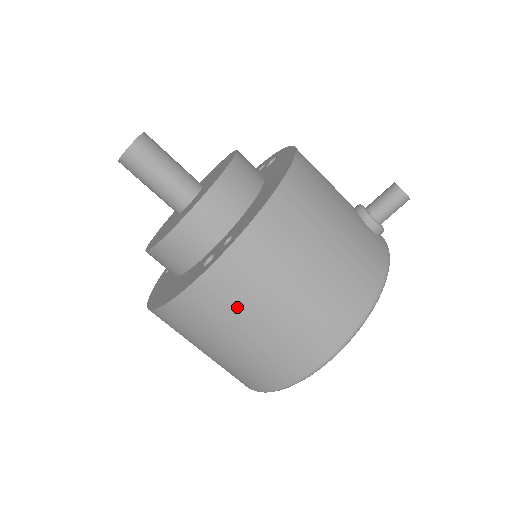
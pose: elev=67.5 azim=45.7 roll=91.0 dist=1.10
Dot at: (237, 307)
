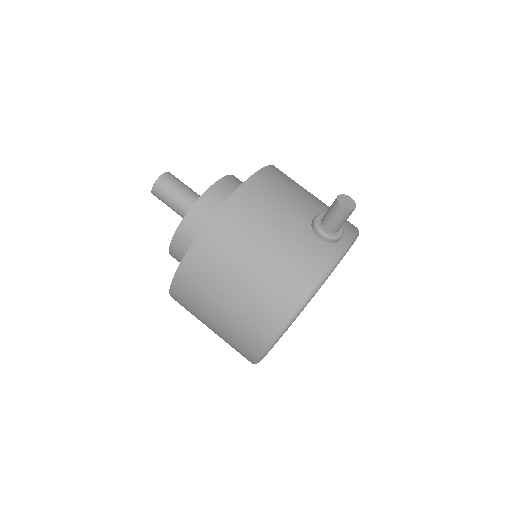
Dot at: (198, 304)
